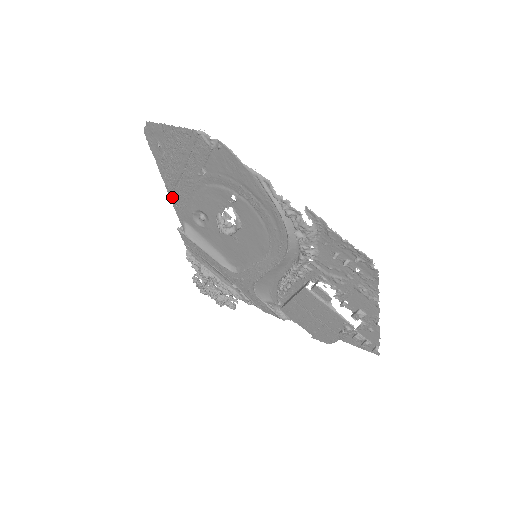
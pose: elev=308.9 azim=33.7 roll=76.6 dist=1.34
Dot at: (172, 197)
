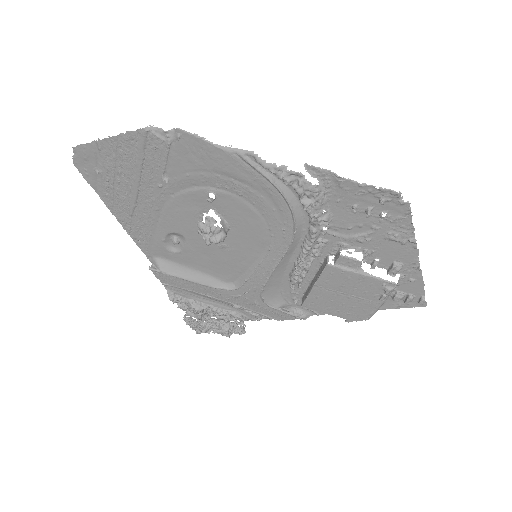
Dot at: (131, 232)
